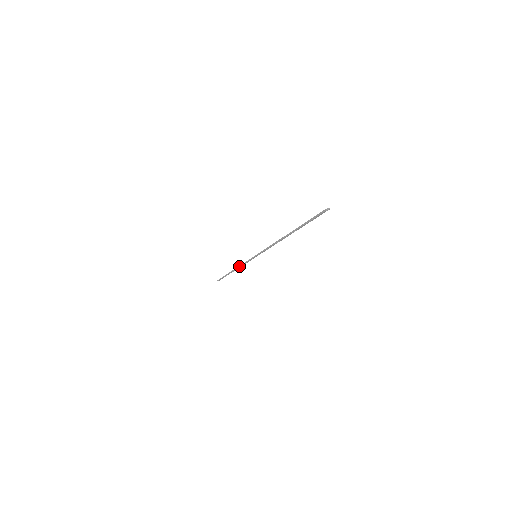
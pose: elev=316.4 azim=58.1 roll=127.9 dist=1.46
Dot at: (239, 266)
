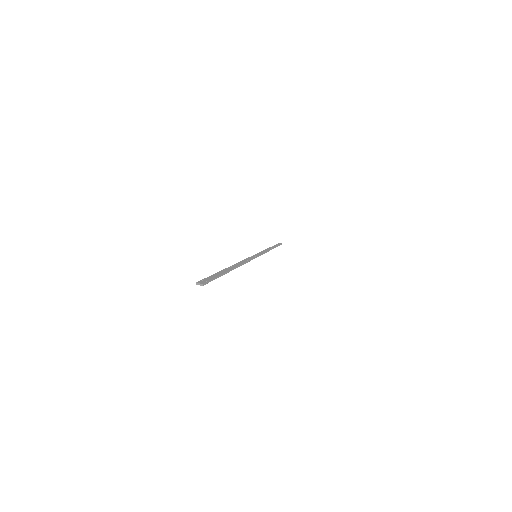
Dot at: (264, 250)
